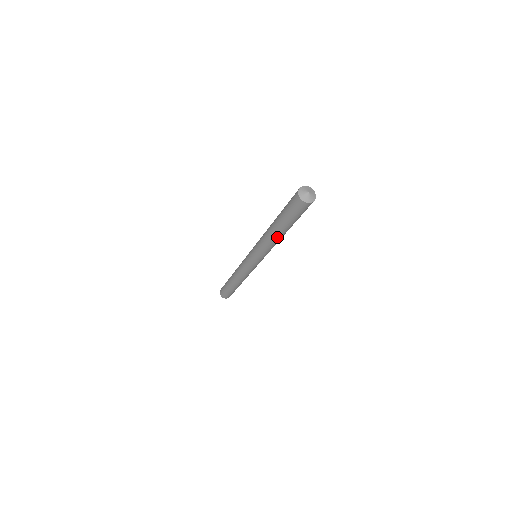
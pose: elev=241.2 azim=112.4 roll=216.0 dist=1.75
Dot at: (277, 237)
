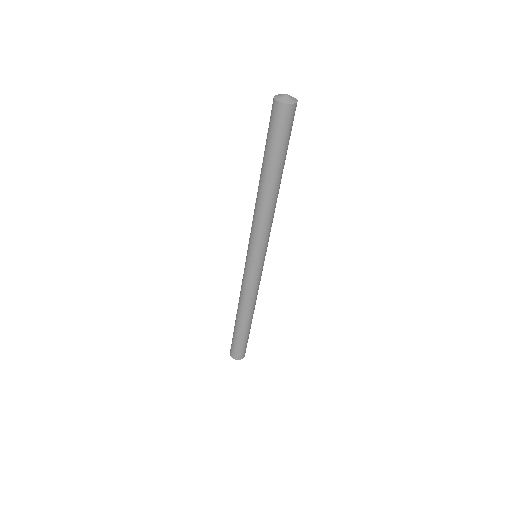
Dot at: (268, 194)
